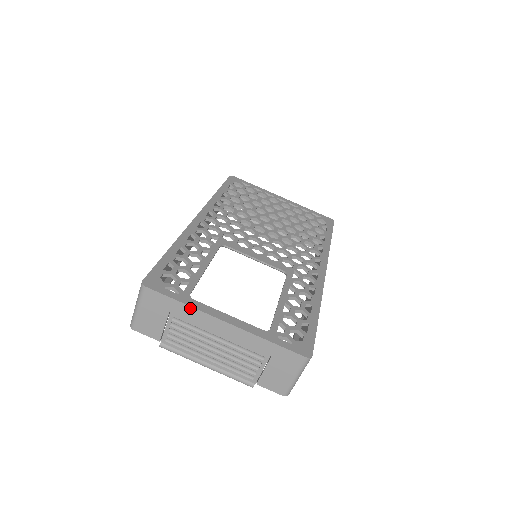
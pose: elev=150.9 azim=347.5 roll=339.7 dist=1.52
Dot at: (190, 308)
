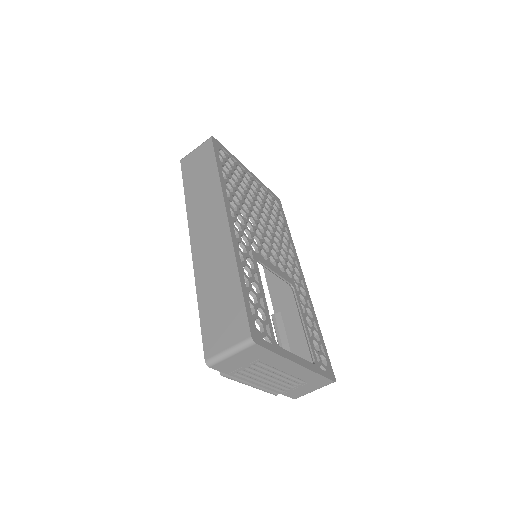
Dot at: (281, 357)
